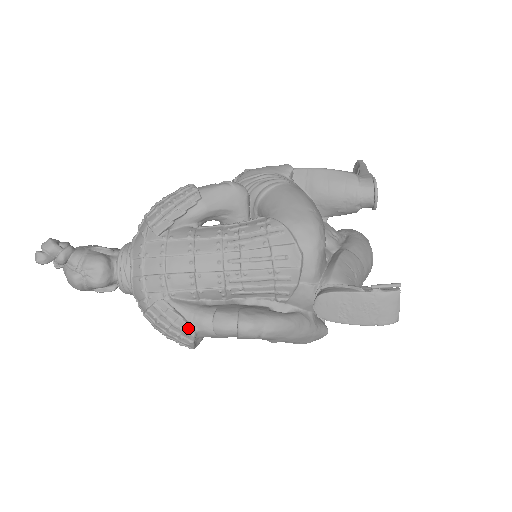
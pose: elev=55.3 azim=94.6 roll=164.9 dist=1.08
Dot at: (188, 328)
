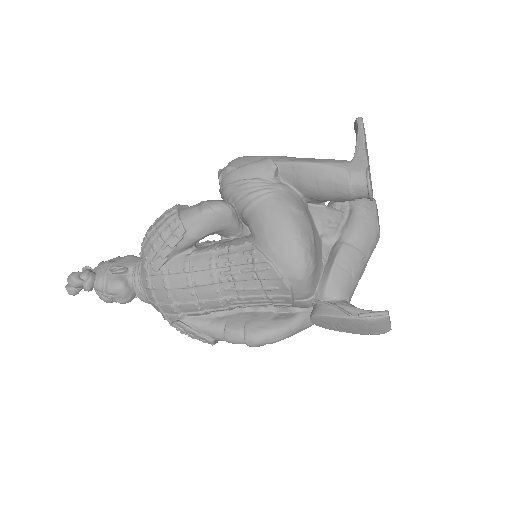
Dot at: (206, 340)
